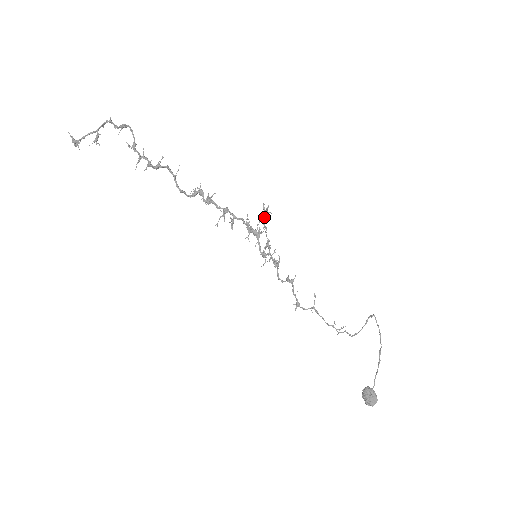
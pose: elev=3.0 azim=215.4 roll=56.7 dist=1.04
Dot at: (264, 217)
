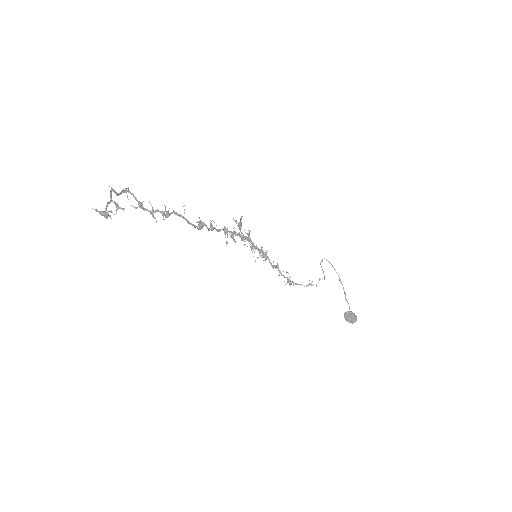
Dot at: (240, 227)
